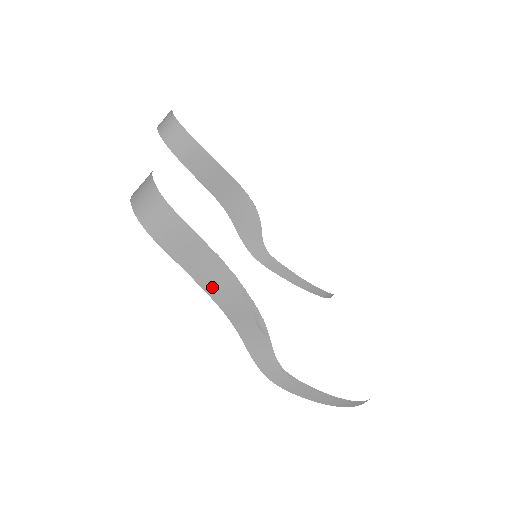
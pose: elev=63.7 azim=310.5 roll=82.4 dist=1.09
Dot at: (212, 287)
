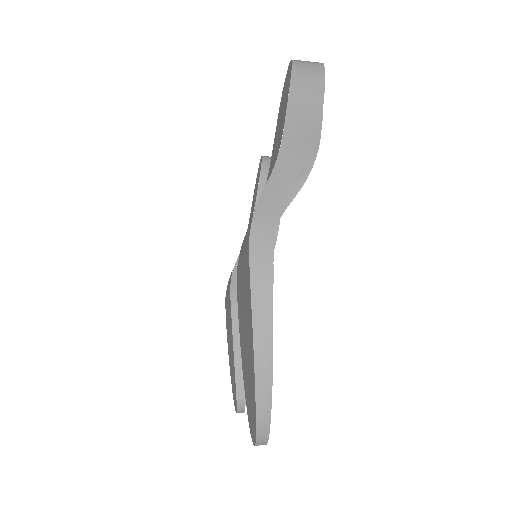
Dot at: (293, 128)
